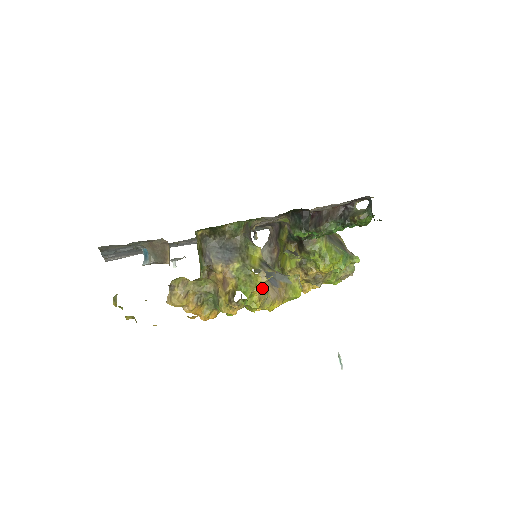
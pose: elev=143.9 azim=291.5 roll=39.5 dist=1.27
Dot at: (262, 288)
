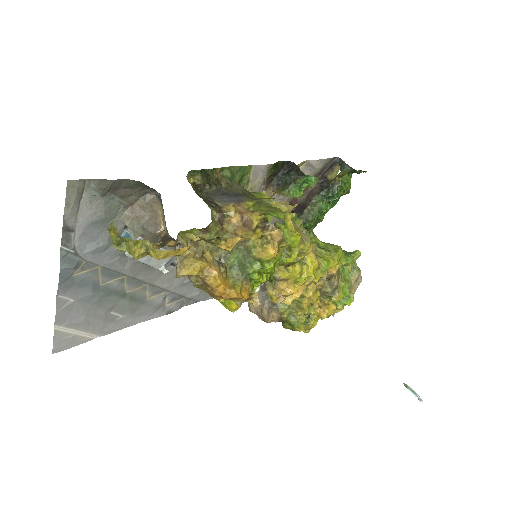
Dot at: (292, 221)
